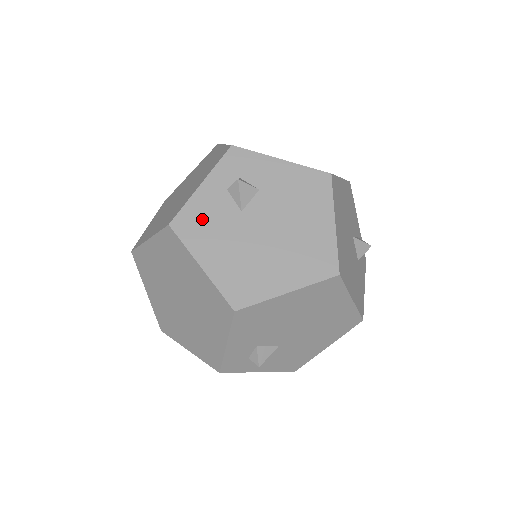
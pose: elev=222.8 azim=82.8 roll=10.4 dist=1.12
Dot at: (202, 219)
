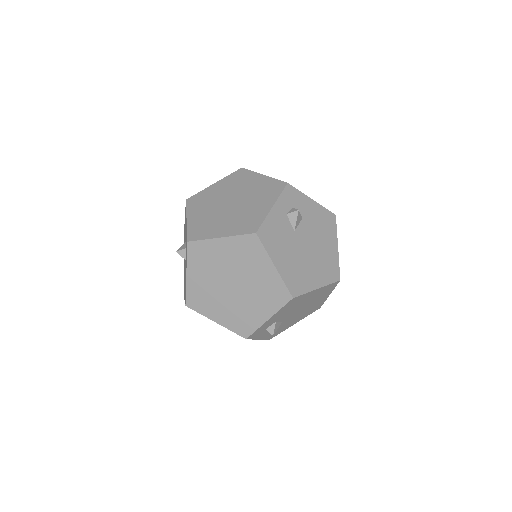
Dot at: (274, 232)
